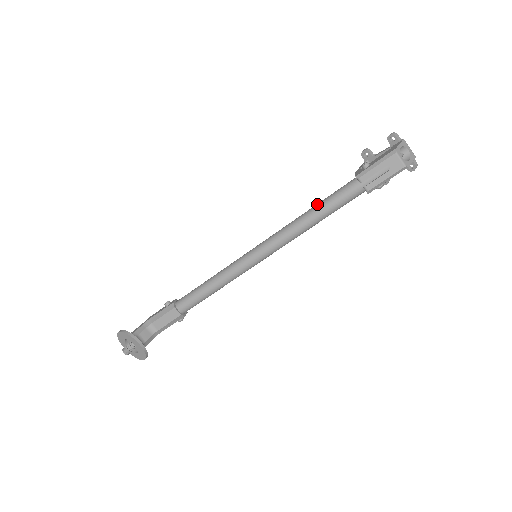
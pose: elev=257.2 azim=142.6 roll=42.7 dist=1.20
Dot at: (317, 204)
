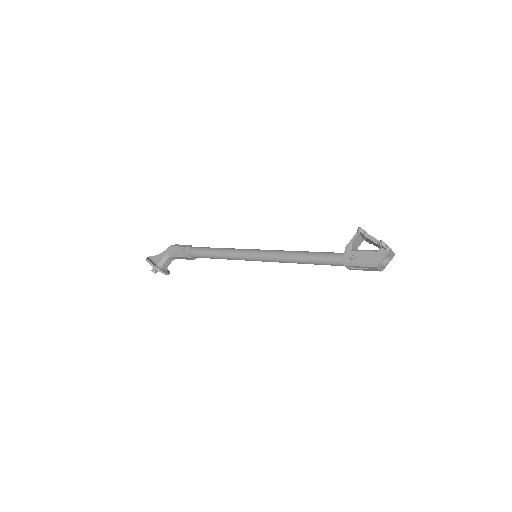
Dot at: (309, 257)
